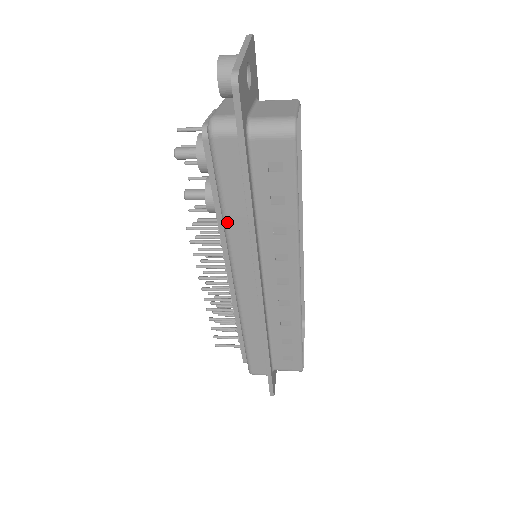
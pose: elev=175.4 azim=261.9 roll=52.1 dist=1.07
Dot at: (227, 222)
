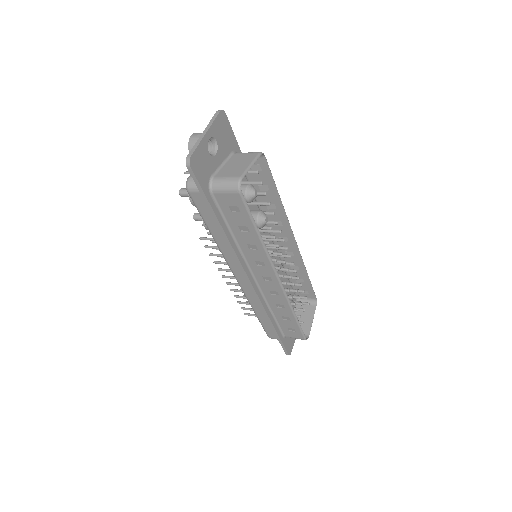
Dot at: (216, 241)
